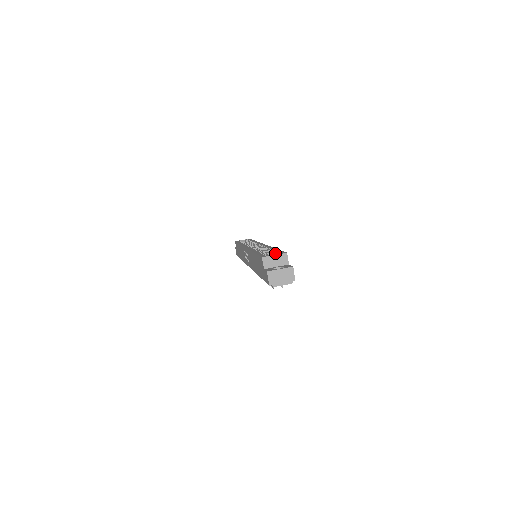
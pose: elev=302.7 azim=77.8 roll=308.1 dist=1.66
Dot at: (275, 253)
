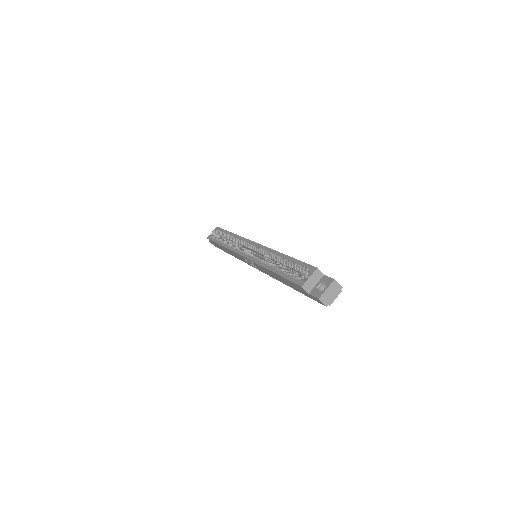
Dot at: (301, 269)
